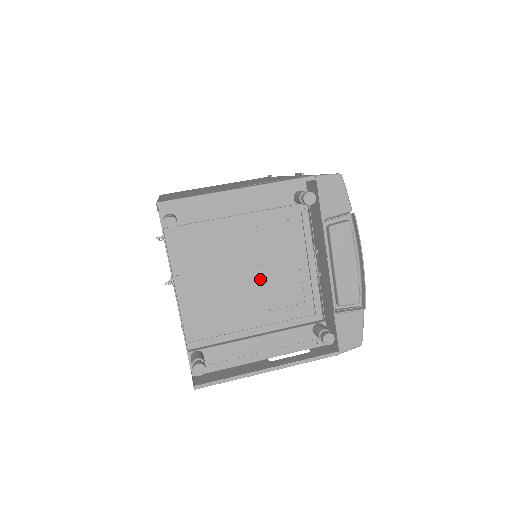
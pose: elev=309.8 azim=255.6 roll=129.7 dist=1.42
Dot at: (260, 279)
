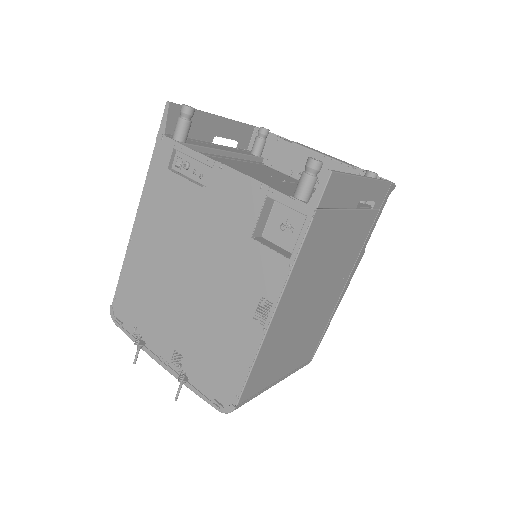
Dot at: (282, 182)
